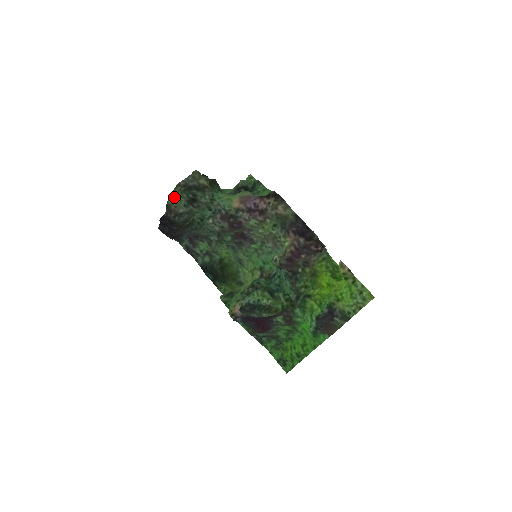
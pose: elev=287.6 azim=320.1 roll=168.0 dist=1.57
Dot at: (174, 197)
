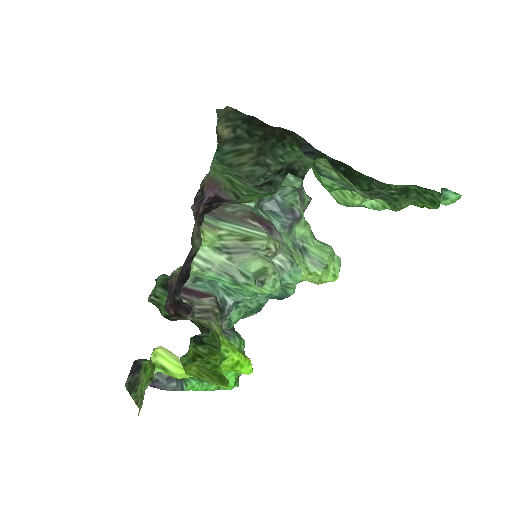
Dot at: occluded
